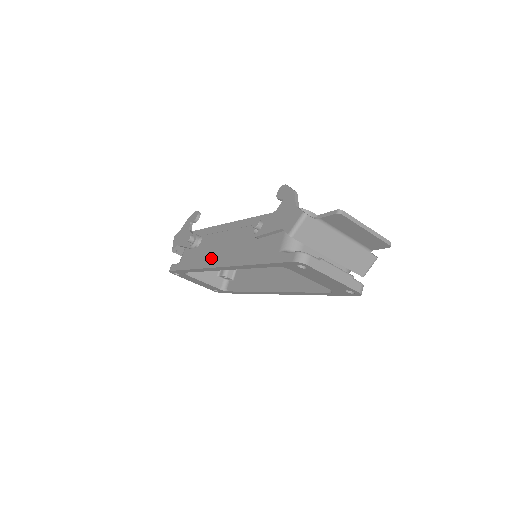
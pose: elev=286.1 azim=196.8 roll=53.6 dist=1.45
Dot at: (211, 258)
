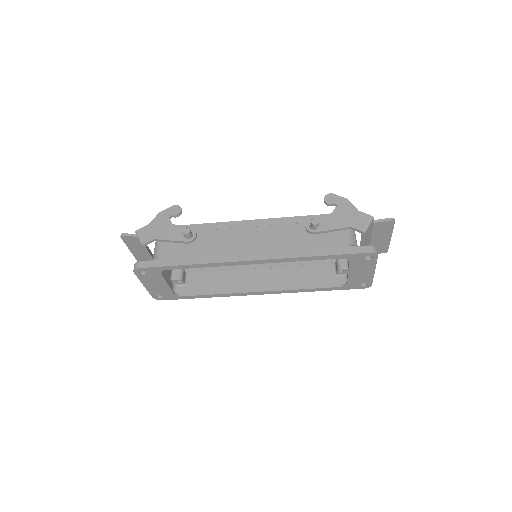
Dot at: (232, 252)
